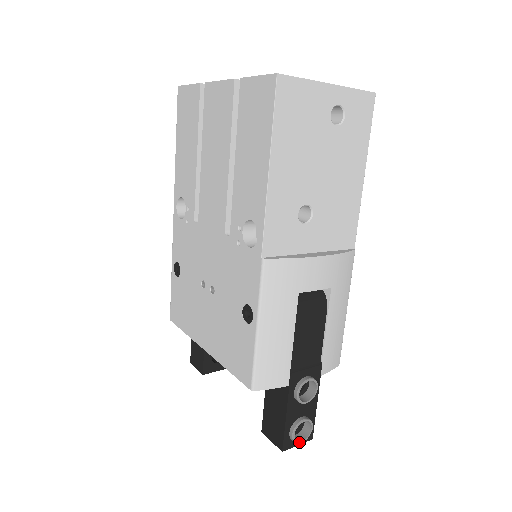
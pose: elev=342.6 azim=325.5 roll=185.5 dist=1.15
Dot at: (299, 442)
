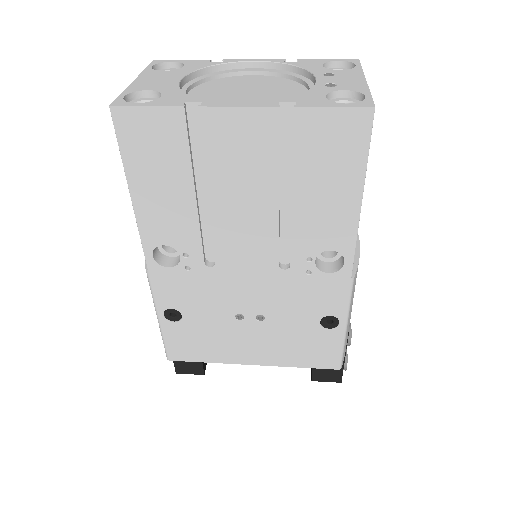
Dot at: occluded
